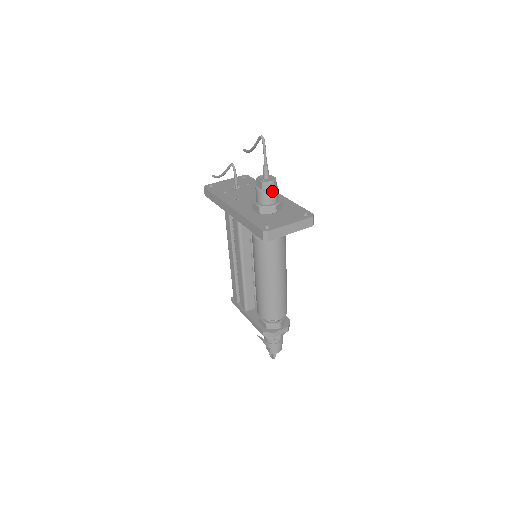
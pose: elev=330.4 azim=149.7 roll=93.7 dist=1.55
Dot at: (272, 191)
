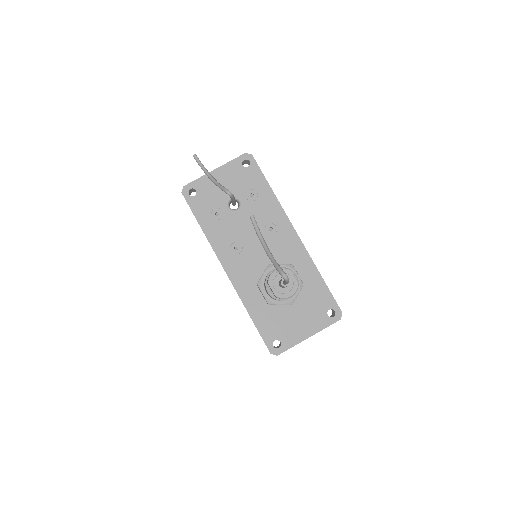
Dot at: (289, 298)
